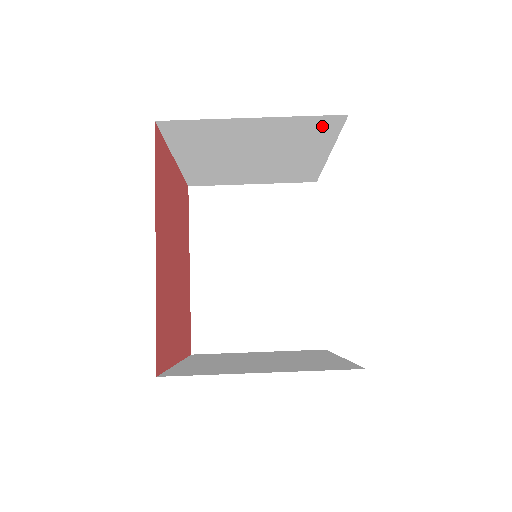
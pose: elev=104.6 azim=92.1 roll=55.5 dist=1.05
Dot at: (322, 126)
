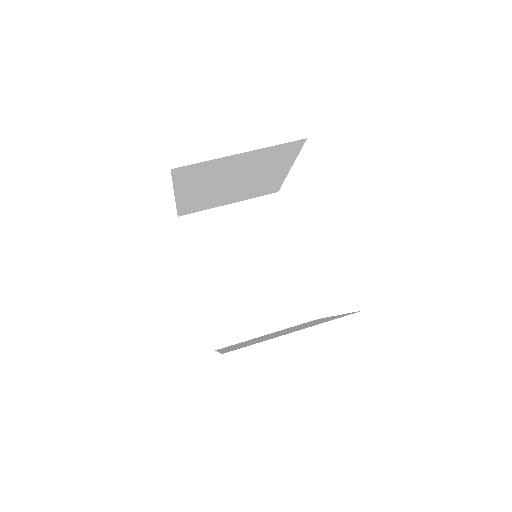
Dot at: (288, 149)
